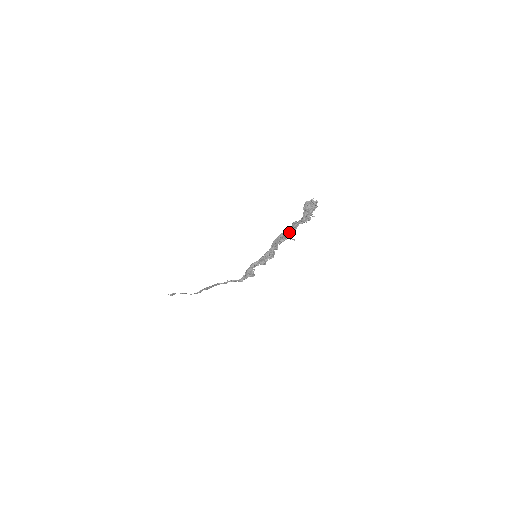
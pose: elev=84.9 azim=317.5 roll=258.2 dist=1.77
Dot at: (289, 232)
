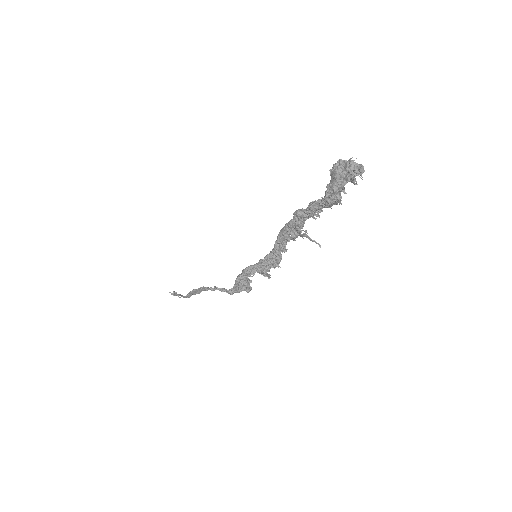
Dot at: (302, 219)
